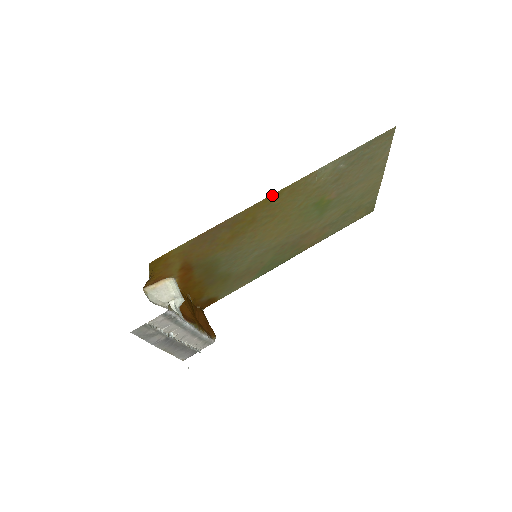
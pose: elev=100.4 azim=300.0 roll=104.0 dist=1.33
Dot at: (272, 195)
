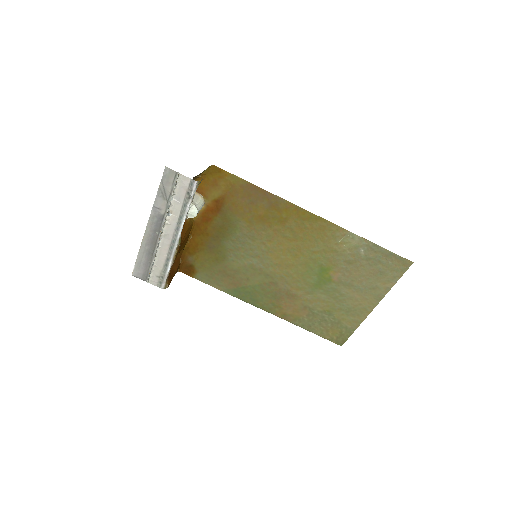
Dot at: (311, 214)
